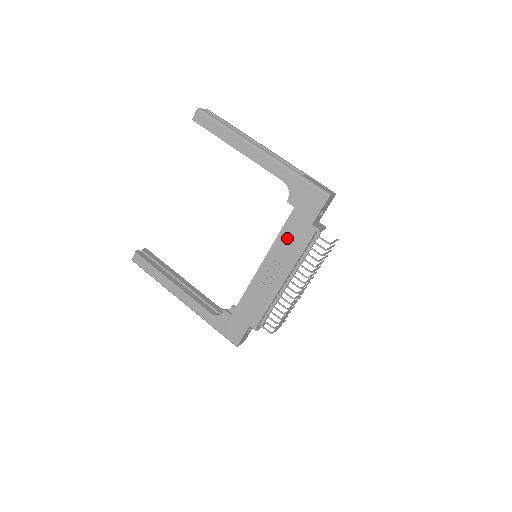
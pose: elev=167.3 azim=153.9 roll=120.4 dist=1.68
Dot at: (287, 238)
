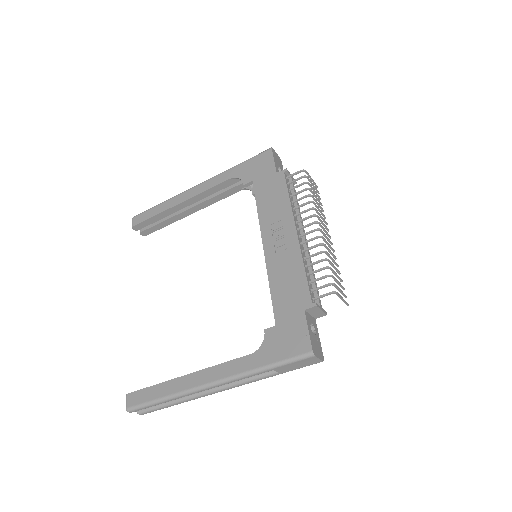
Dot at: (266, 202)
